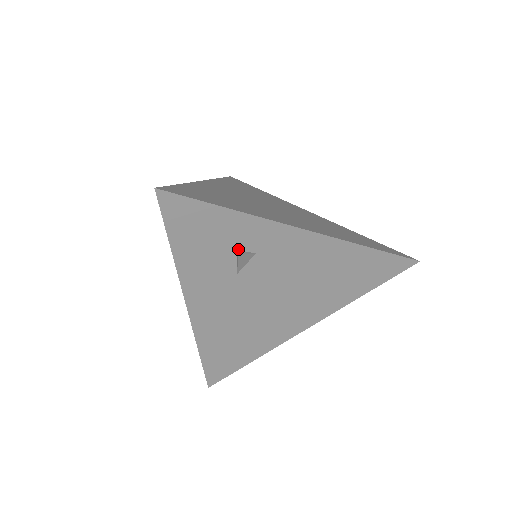
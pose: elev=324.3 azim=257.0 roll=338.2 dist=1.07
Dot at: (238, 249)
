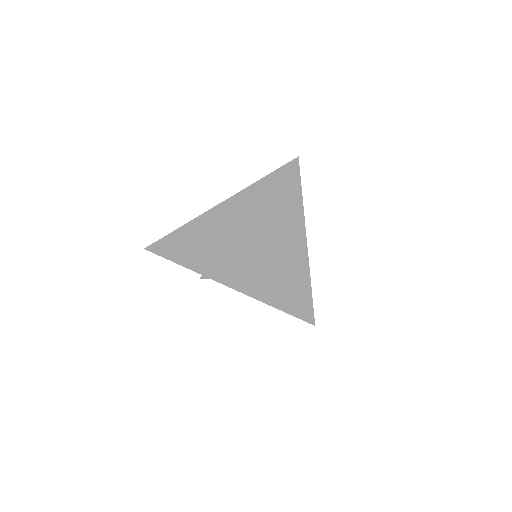
Dot at: occluded
